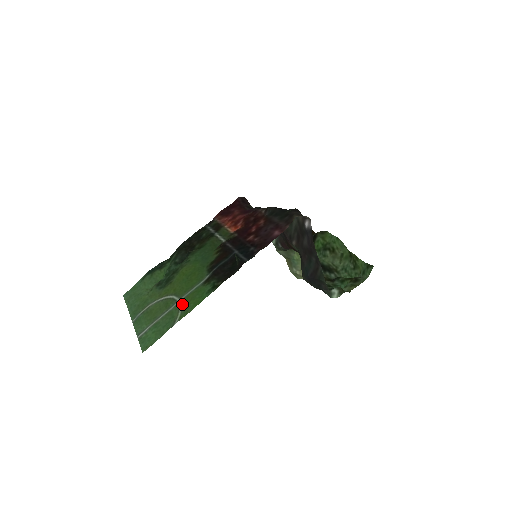
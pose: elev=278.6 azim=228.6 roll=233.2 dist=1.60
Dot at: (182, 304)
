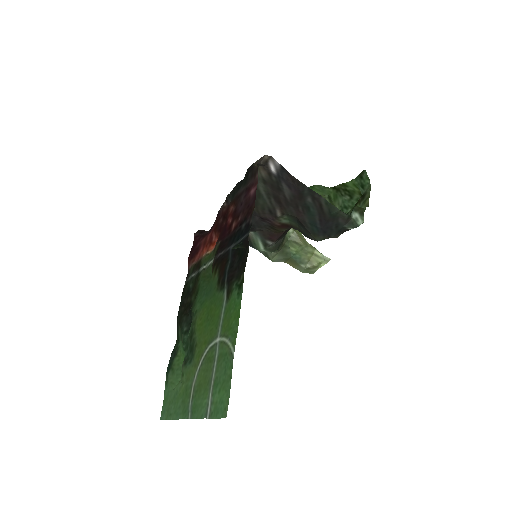
Dot at: (223, 336)
